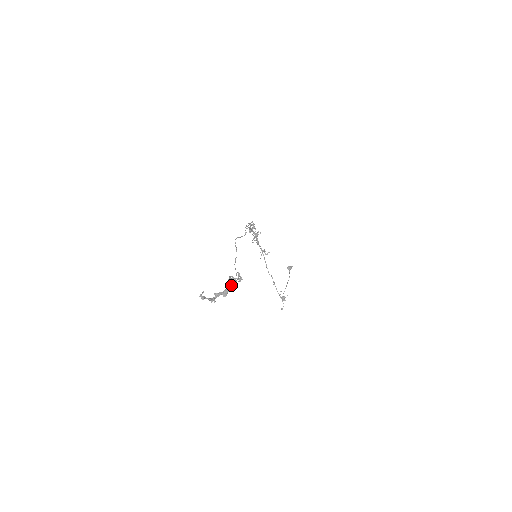
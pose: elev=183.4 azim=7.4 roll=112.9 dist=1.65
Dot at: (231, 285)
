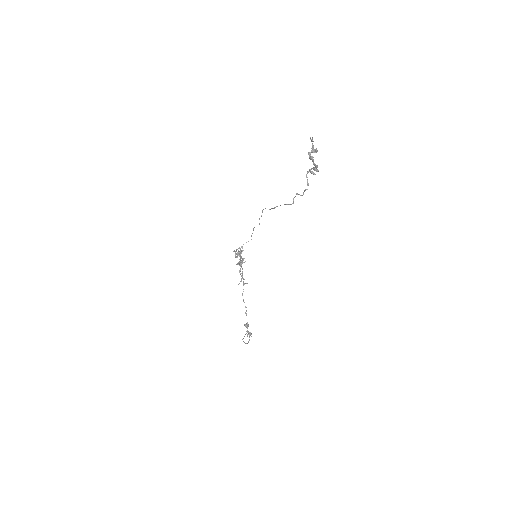
Dot at: (316, 168)
